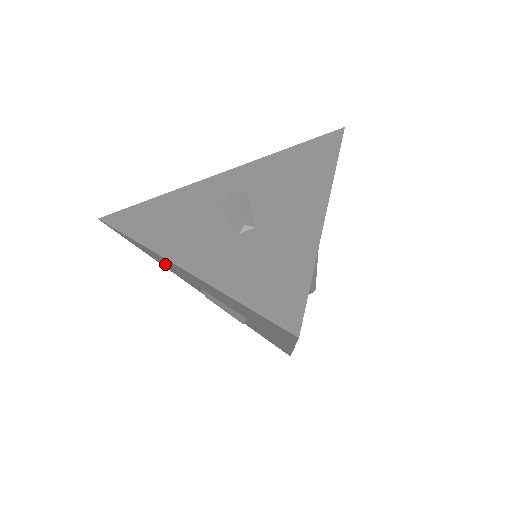
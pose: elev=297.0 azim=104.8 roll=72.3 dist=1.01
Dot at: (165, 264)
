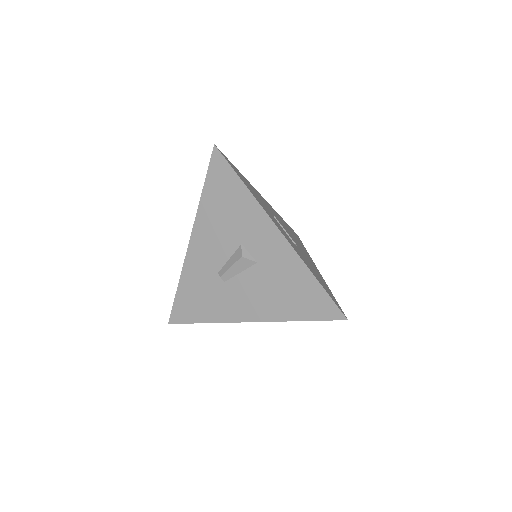
Dot at: occluded
